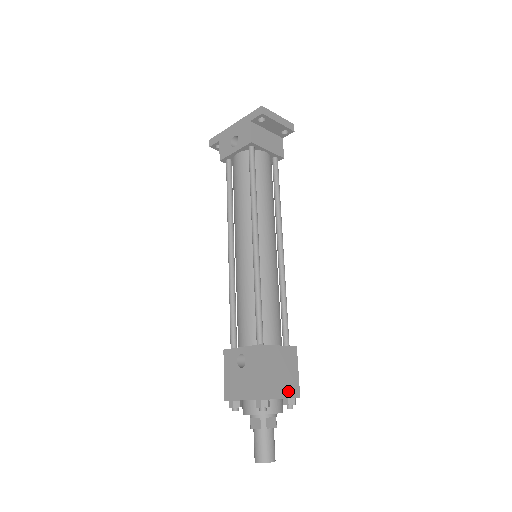
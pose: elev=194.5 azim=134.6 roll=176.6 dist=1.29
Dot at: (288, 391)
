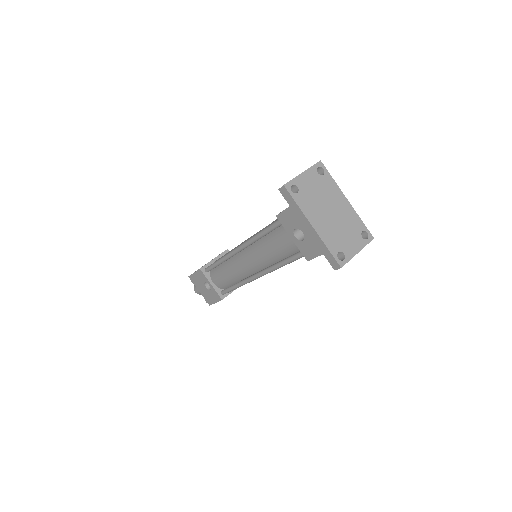
Dot at: occluded
